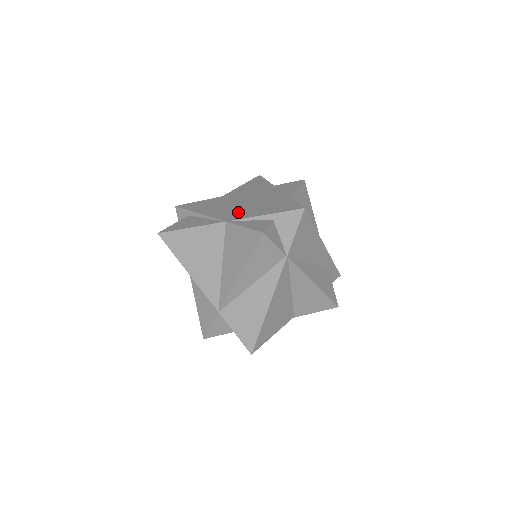
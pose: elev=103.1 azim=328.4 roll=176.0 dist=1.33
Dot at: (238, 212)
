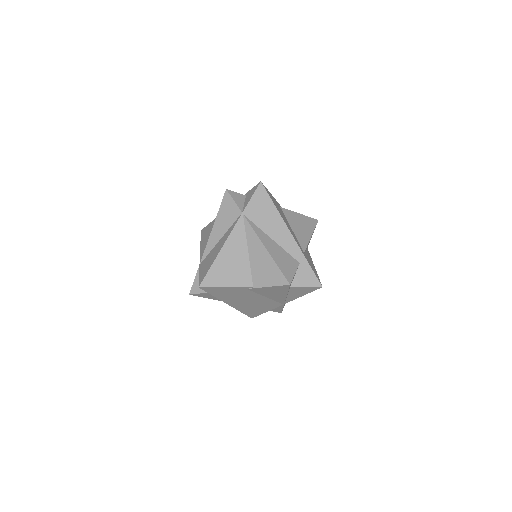
Dot at: occluded
